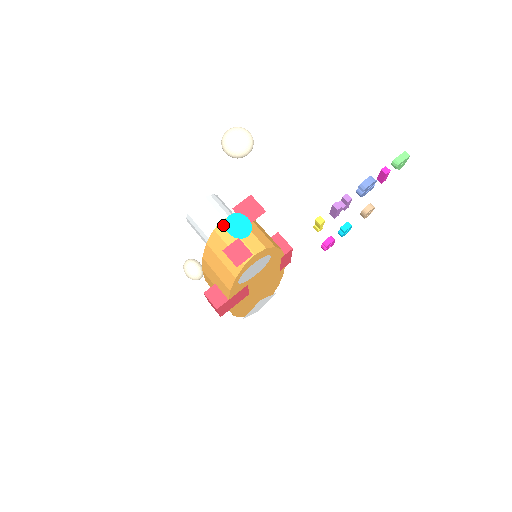
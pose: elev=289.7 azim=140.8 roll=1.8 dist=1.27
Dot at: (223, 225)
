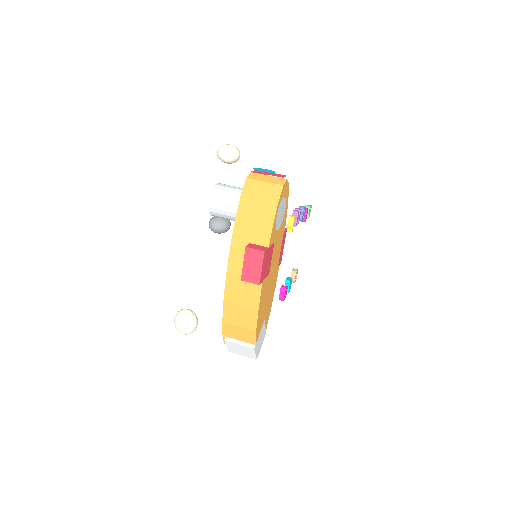
Dot at: (252, 174)
